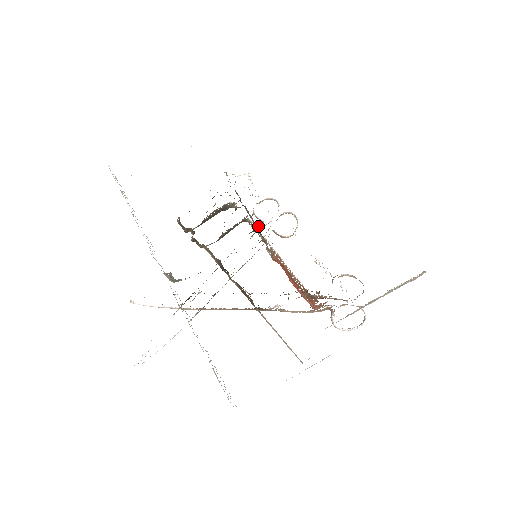
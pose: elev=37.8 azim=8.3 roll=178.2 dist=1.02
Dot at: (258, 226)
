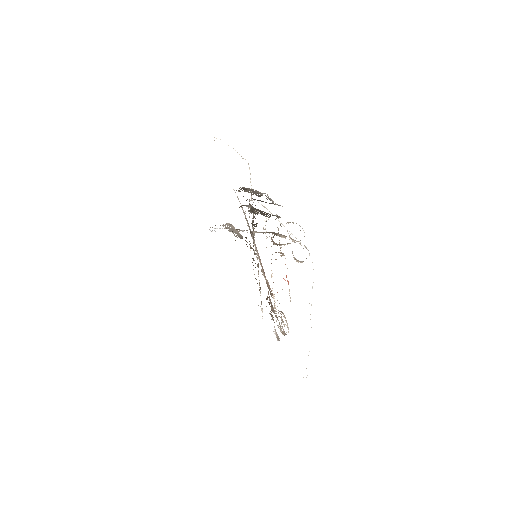
Dot at: (281, 236)
